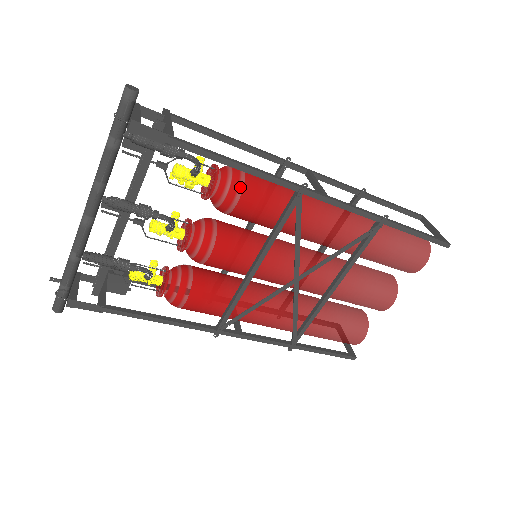
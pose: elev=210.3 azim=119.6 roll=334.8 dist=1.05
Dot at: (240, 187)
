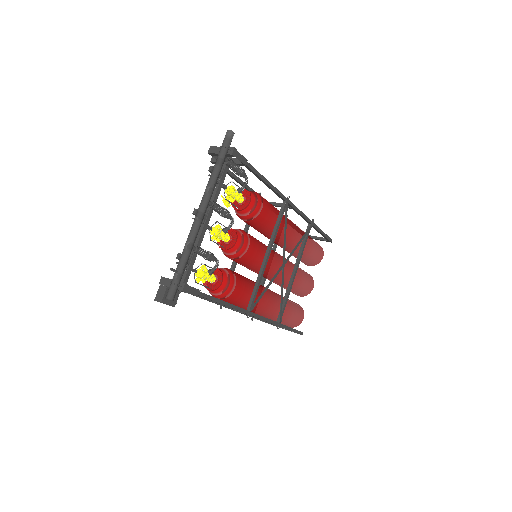
Dot at: (262, 199)
